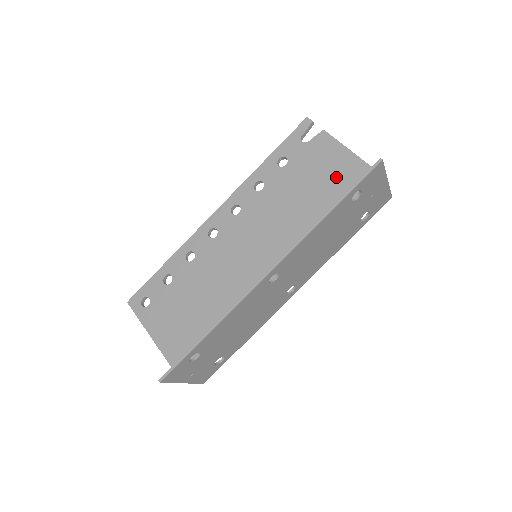
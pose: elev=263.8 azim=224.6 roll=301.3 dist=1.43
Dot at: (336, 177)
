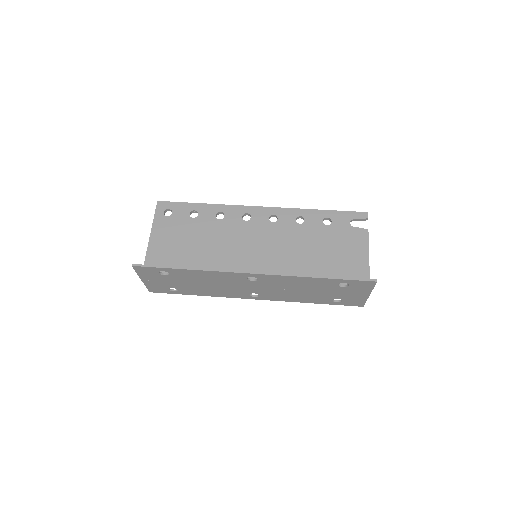
Dot at: (345, 262)
